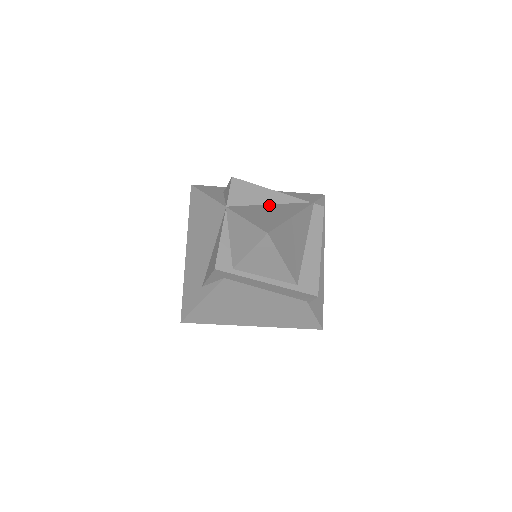
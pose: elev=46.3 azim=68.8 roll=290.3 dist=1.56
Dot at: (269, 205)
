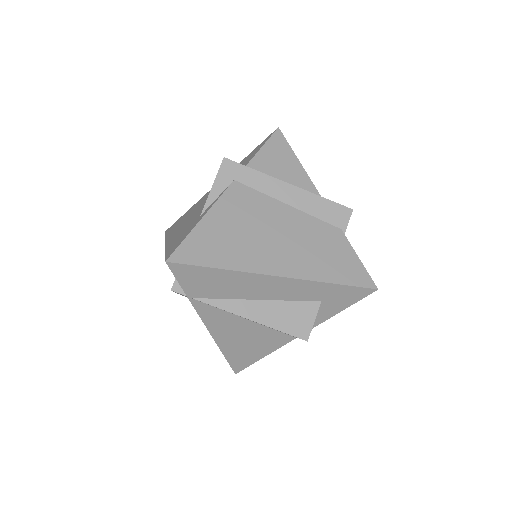
Dot at: occluded
